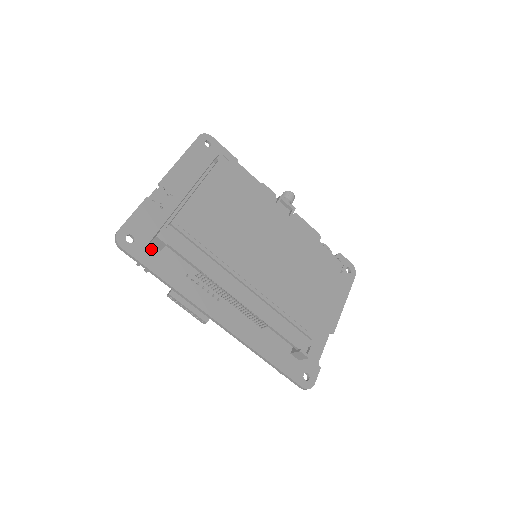
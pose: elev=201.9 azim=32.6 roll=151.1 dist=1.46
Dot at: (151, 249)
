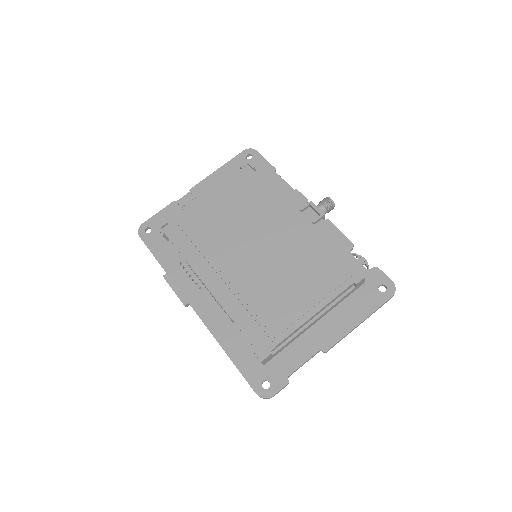
Dot at: (161, 239)
